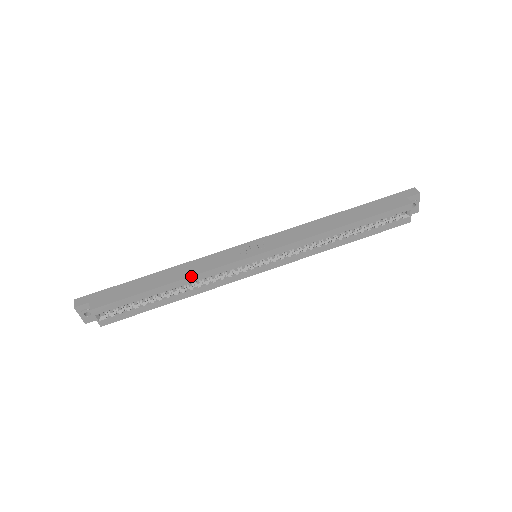
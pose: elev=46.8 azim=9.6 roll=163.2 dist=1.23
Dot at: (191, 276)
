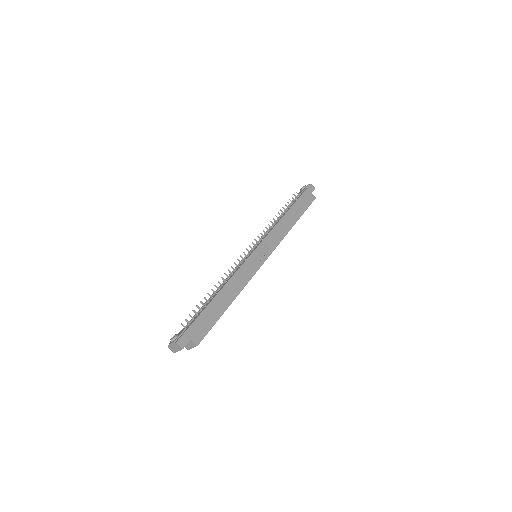
Dot at: occluded
